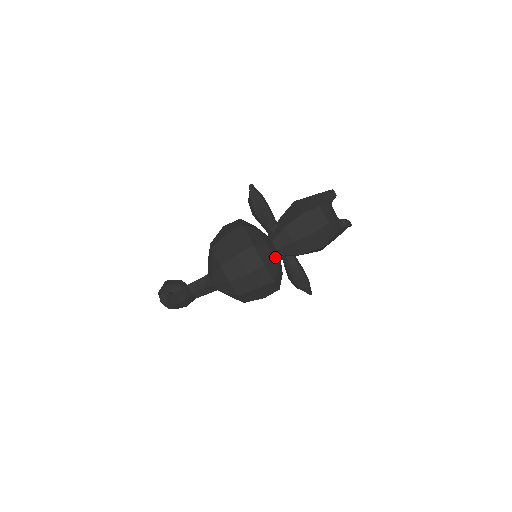
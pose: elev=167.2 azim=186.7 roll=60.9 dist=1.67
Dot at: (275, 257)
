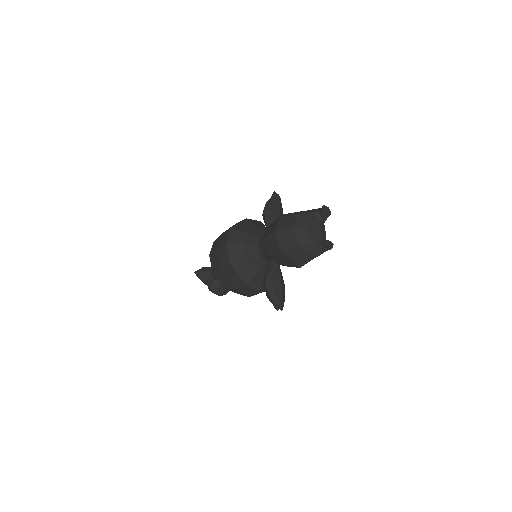
Dot at: (247, 248)
